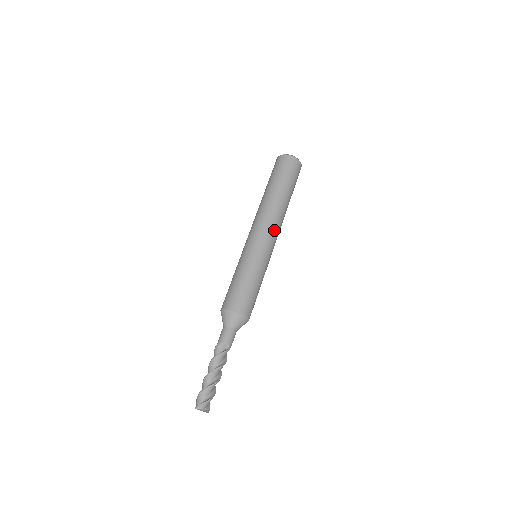
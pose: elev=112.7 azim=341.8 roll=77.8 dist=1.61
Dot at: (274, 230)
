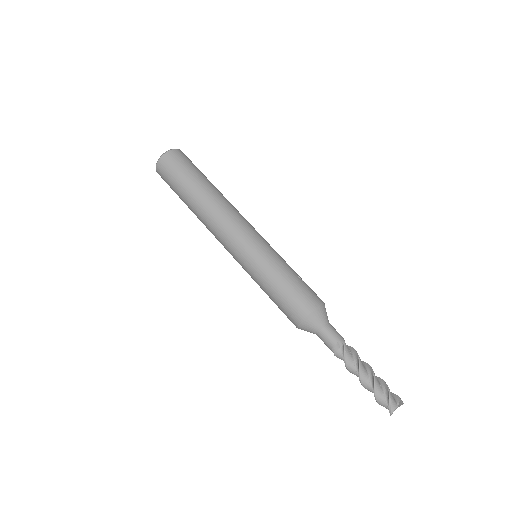
Dot at: (235, 223)
